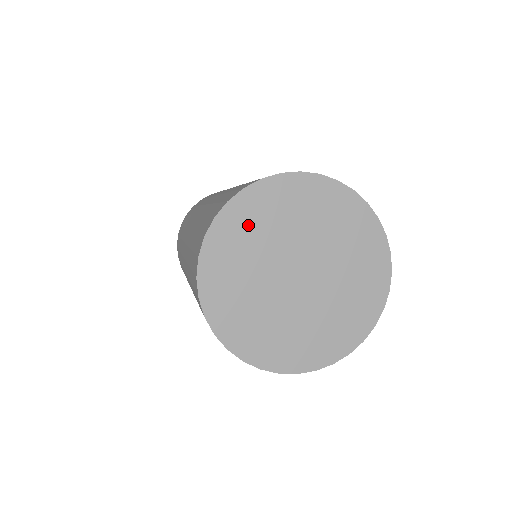
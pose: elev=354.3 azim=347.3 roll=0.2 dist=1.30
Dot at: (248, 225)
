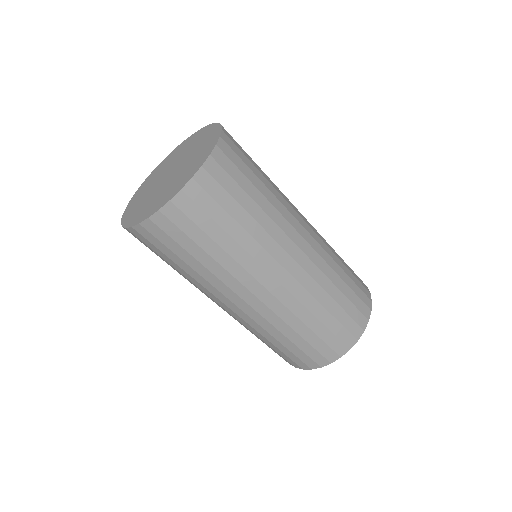
Dot at: (139, 197)
